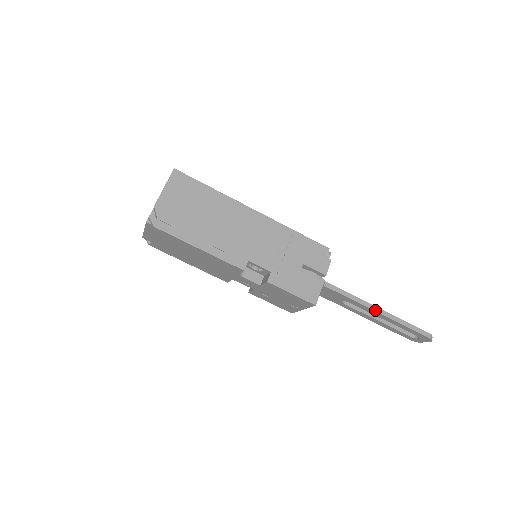
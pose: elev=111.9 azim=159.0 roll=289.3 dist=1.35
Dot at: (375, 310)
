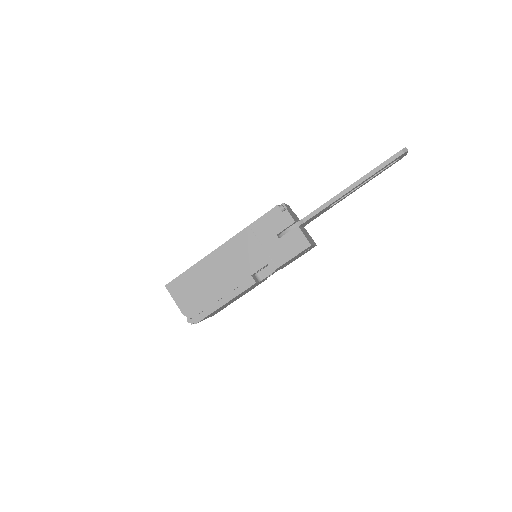
Dot at: (348, 191)
